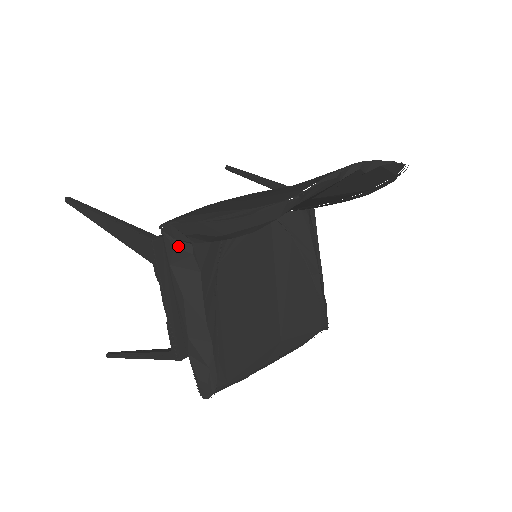
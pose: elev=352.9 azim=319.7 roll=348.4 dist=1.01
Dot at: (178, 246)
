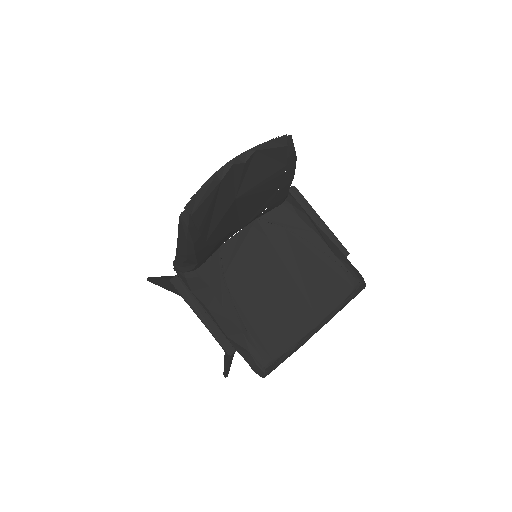
Dot at: (187, 276)
